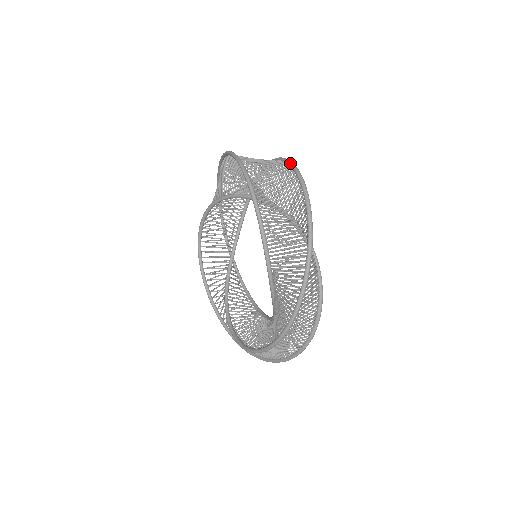
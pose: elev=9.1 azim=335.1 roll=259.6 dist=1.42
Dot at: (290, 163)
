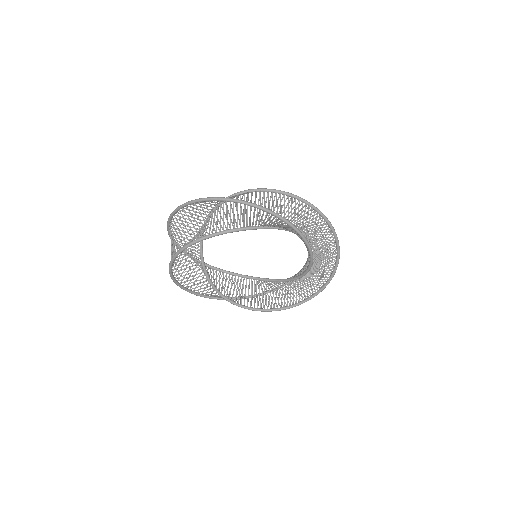
Dot at: (311, 205)
